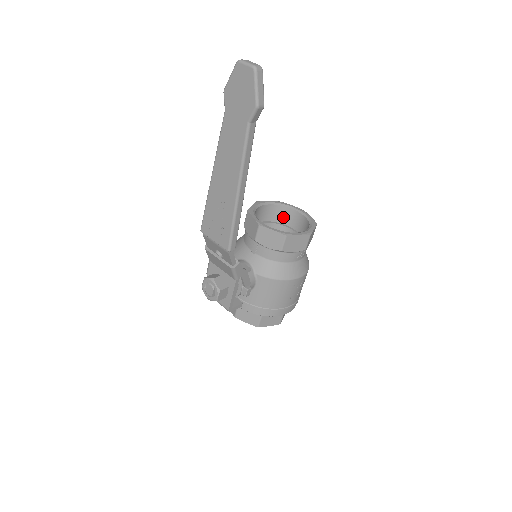
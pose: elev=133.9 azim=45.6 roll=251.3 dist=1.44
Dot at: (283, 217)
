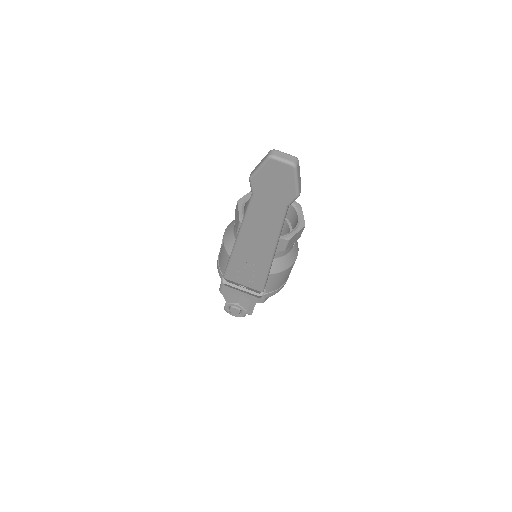
Dot at: occluded
